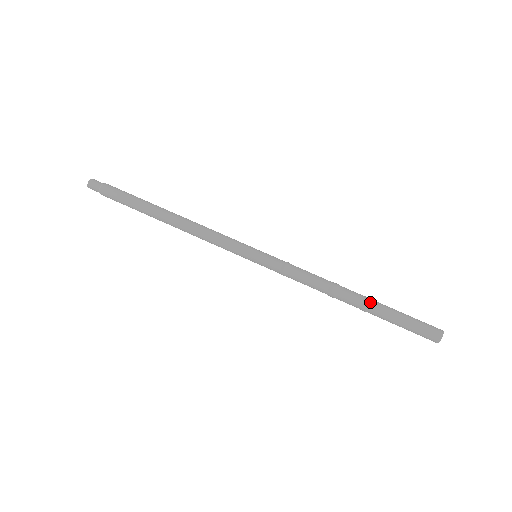
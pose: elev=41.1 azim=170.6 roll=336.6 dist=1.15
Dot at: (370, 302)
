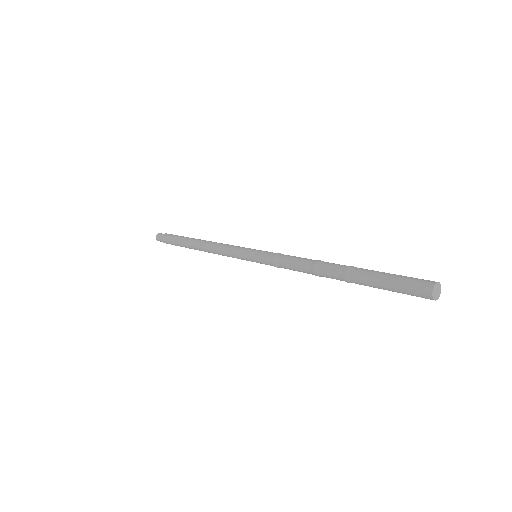
Dot at: (351, 267)
